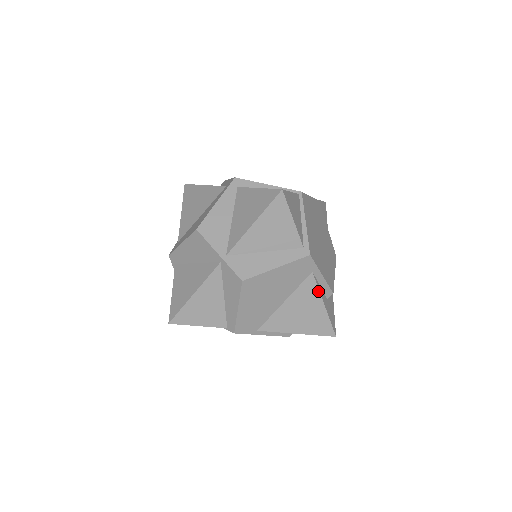
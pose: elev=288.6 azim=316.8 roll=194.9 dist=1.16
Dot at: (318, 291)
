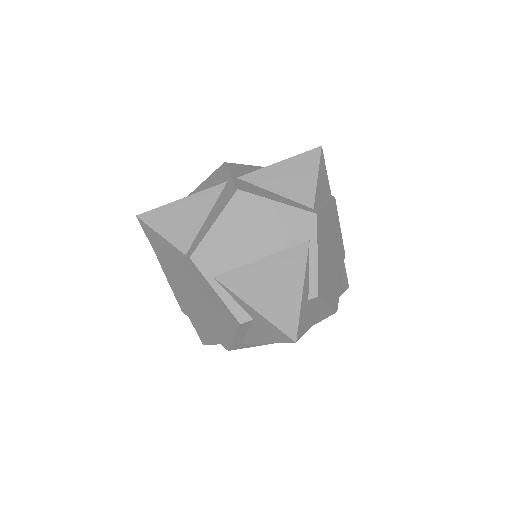
Dot at: (304, 267)
